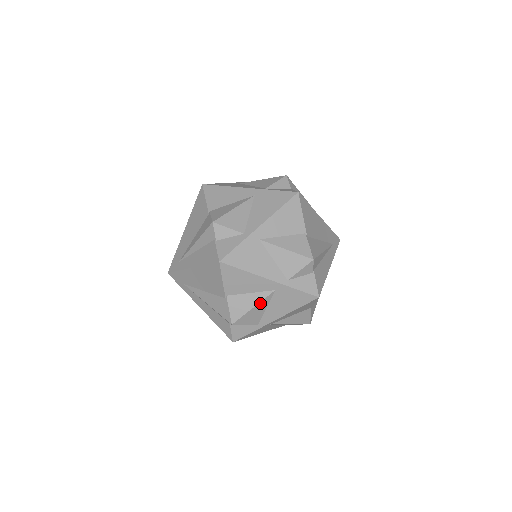
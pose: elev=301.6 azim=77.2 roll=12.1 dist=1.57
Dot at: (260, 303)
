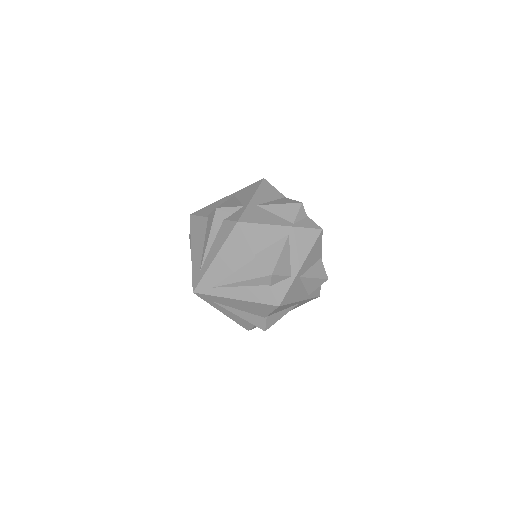
Dot at: (286, 313)
